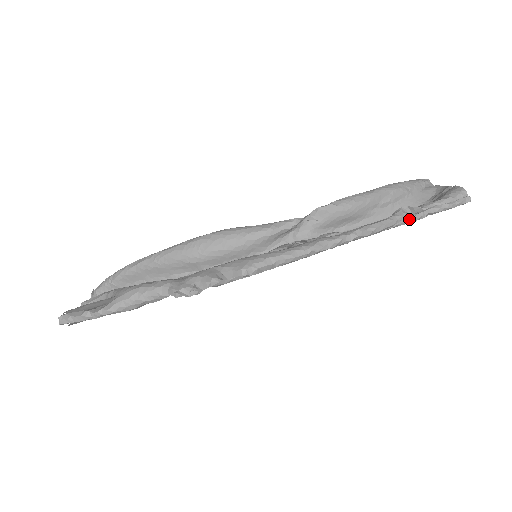
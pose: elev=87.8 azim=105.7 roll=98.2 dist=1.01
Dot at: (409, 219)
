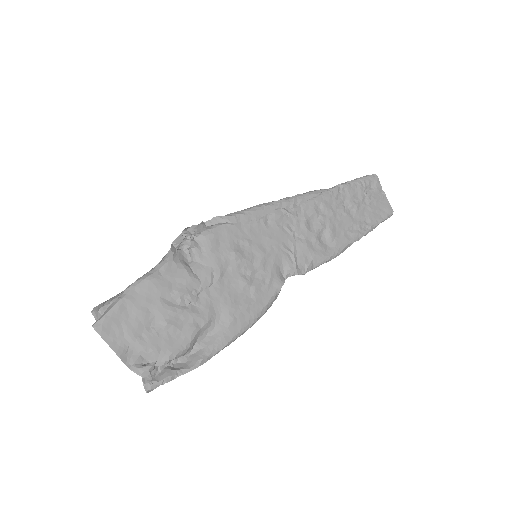
Dot at: (338, 189)
